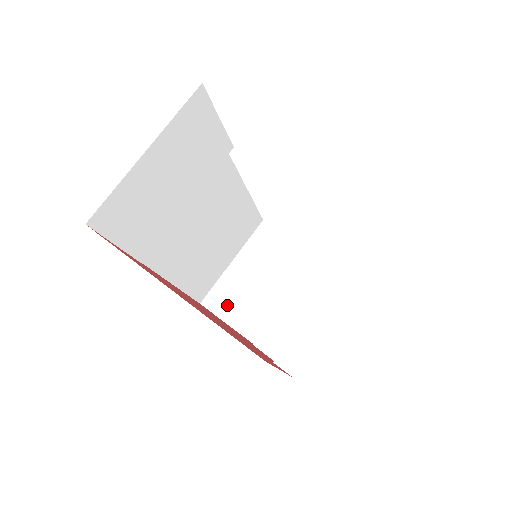
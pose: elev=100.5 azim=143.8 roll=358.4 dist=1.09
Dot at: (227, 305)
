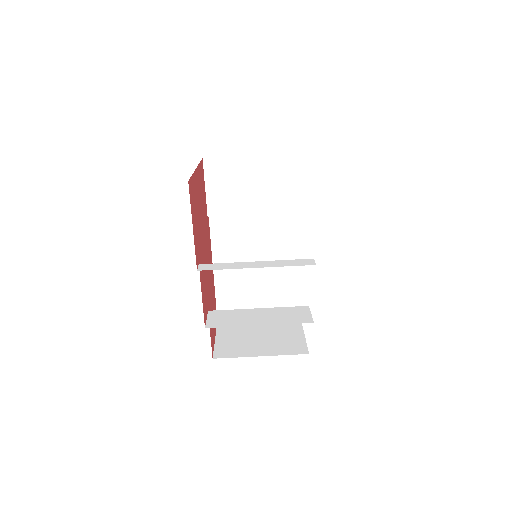
Dot at: (228, 330)
